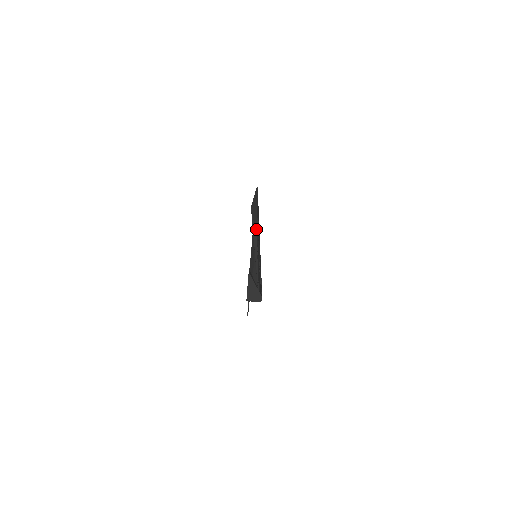
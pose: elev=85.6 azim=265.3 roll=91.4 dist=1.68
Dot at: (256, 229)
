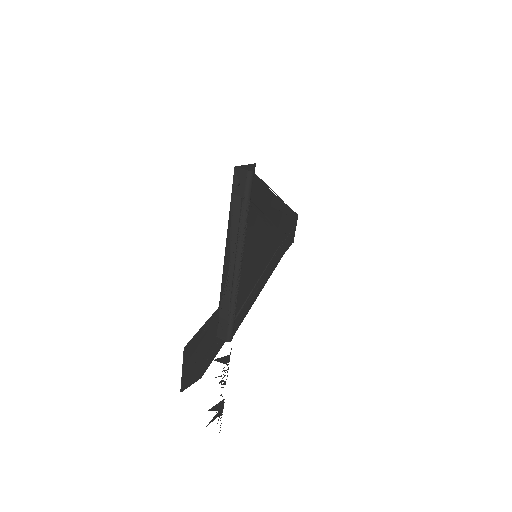
Dot at: (279, 206)
